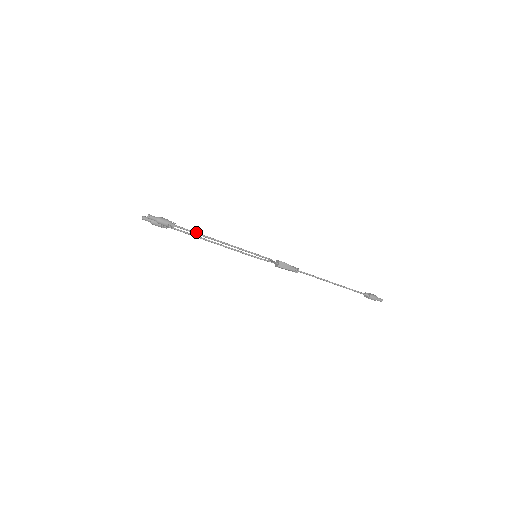
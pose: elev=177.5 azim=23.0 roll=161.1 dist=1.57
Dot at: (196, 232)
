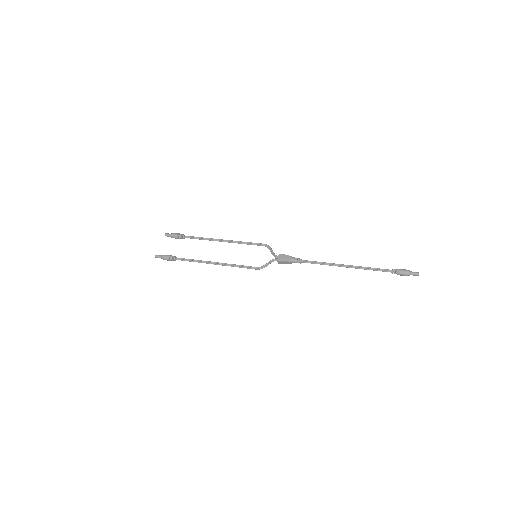
Dot at: (192, 261)
